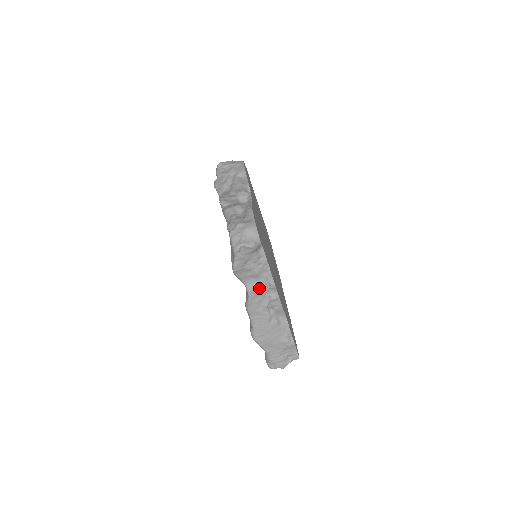
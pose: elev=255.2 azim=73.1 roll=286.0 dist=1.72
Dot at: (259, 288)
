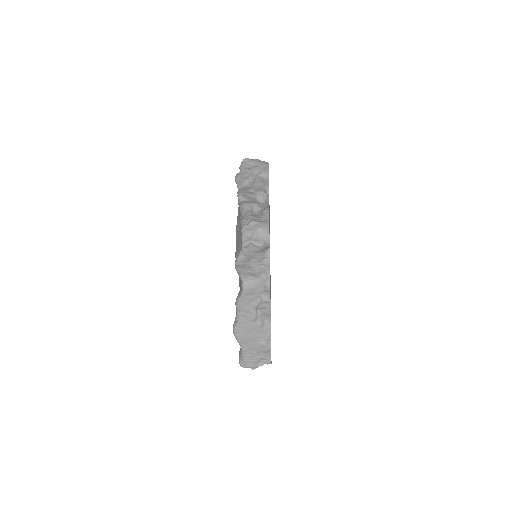
Dot at: (254, 287)
